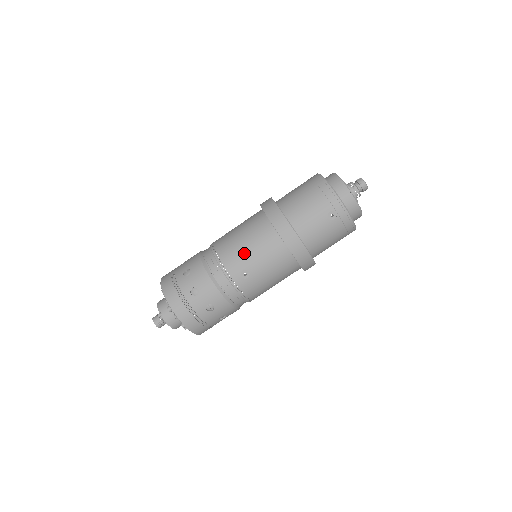
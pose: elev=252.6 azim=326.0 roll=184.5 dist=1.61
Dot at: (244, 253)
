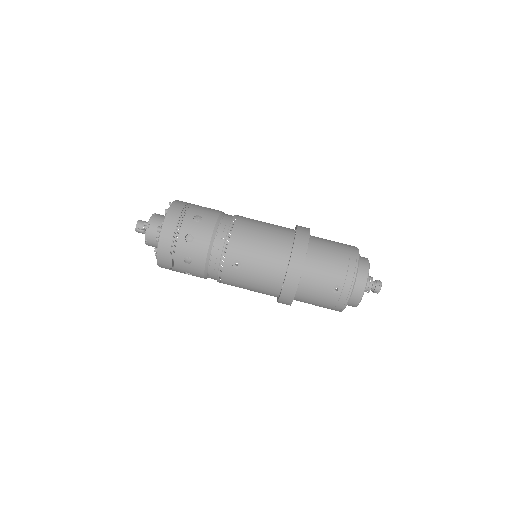
Dot at: (252, 250)
